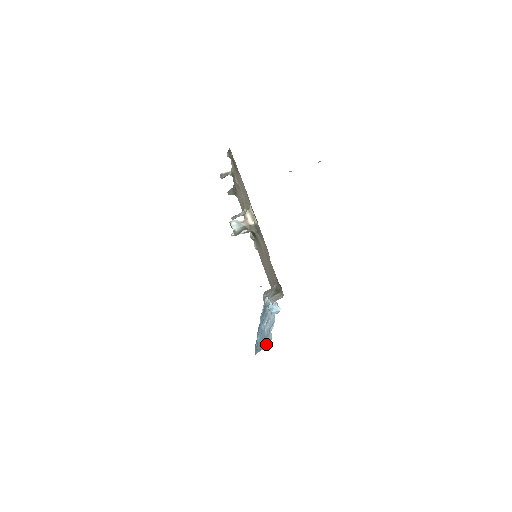
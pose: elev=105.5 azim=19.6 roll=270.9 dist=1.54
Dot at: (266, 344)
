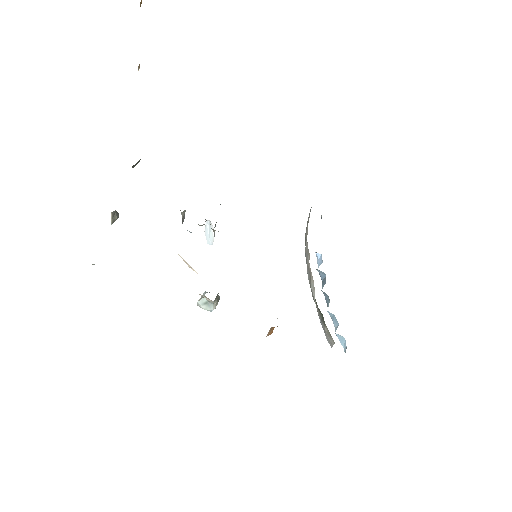
Dot at: occluded
